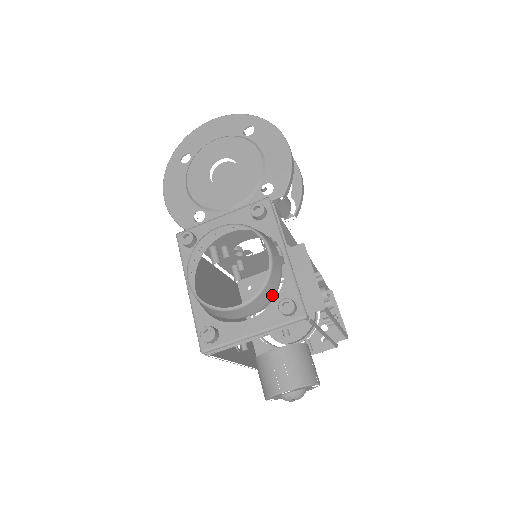
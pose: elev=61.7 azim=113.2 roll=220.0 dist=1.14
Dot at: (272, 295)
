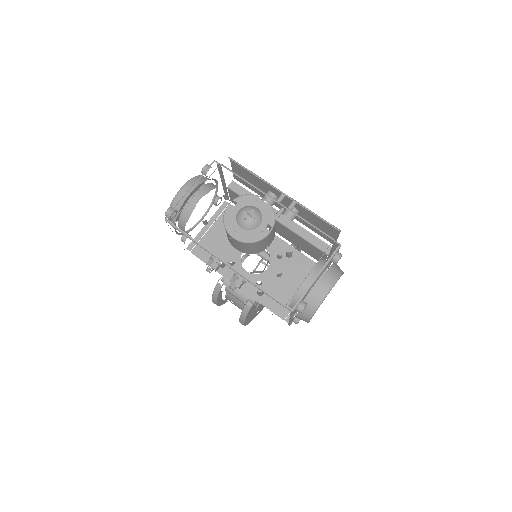
Dot at: (204, 181)
